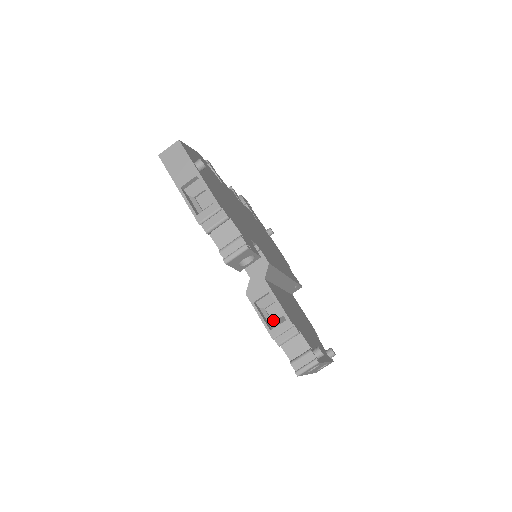
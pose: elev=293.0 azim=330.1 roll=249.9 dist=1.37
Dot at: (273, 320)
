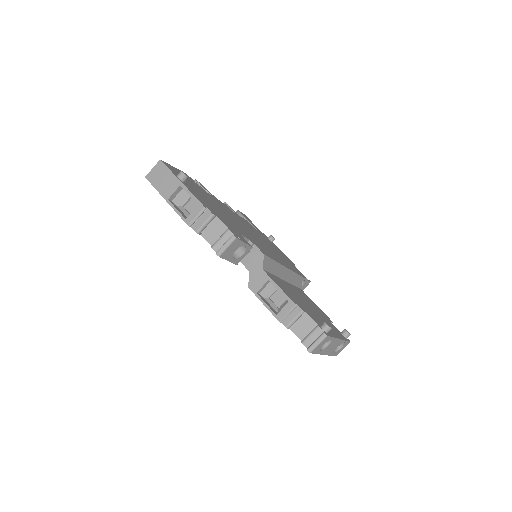
Dot at: (279, 307)
